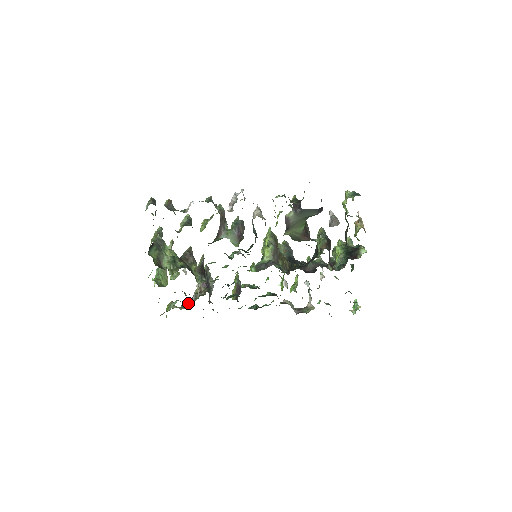
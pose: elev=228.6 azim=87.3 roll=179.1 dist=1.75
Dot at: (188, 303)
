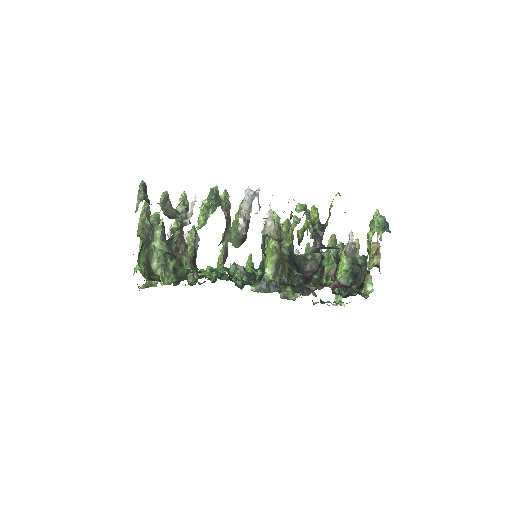
Dot at: occluded
